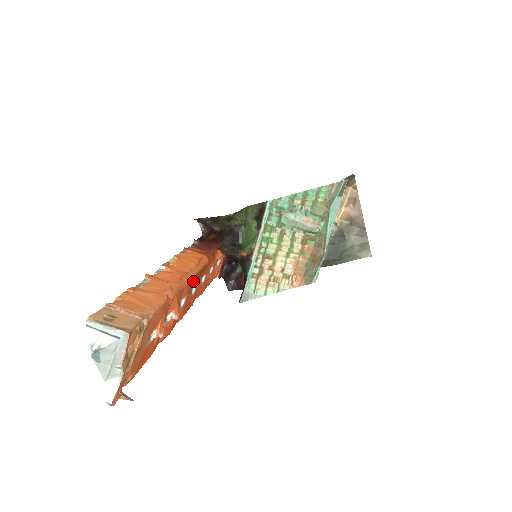
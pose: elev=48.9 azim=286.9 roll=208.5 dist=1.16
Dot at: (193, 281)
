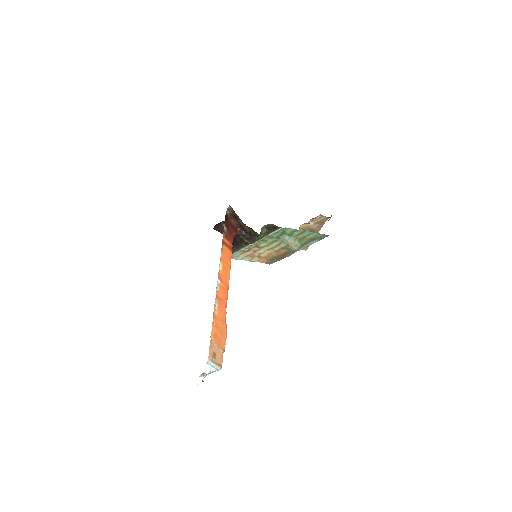
Dot at: occluded
